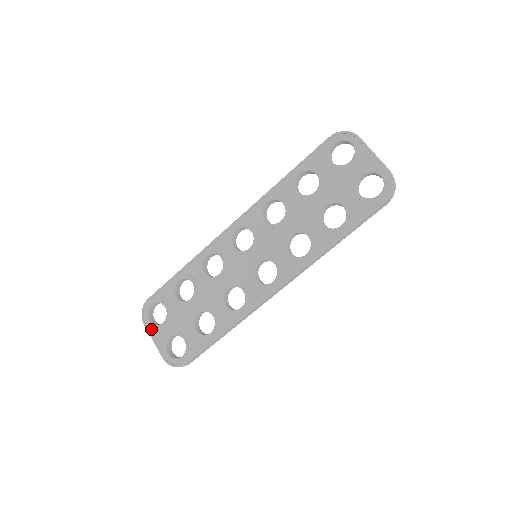
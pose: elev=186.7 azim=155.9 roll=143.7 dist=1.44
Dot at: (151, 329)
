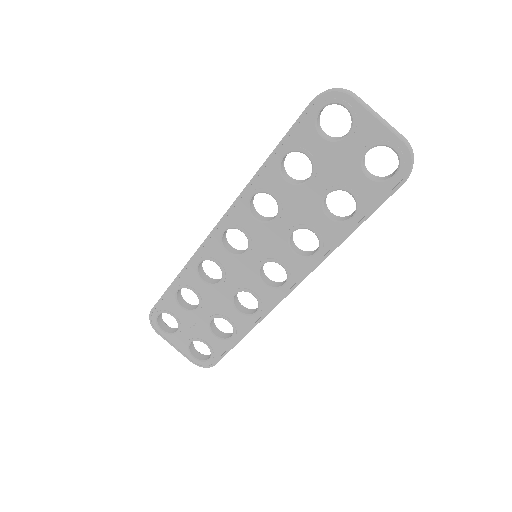
Dot at: (167, 337)
